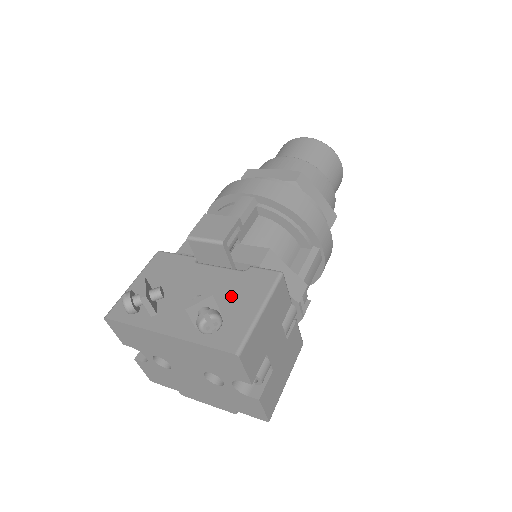
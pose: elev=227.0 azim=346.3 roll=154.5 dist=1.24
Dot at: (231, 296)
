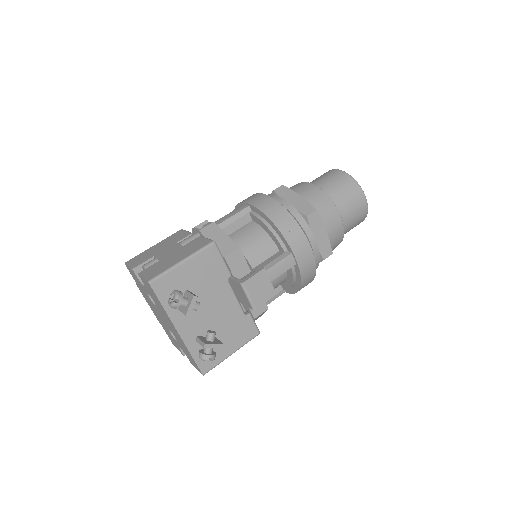
Dot at: (227, 331)
